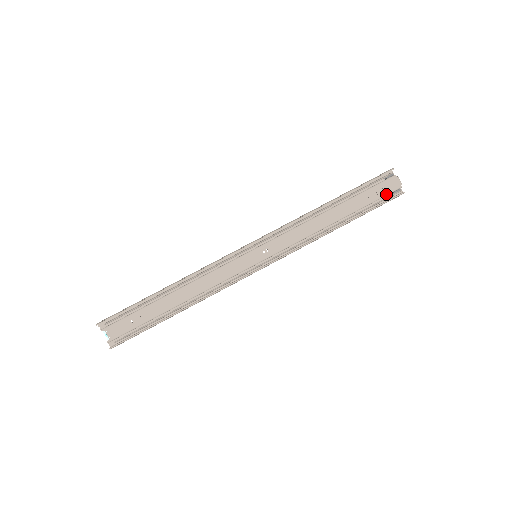
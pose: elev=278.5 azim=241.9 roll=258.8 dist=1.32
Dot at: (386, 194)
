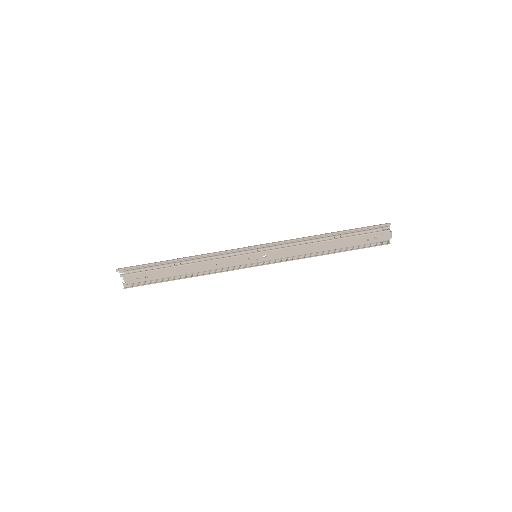
Dot at: (376, 242)
